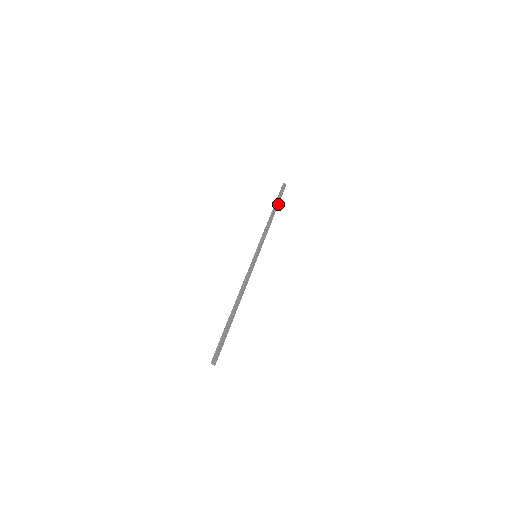
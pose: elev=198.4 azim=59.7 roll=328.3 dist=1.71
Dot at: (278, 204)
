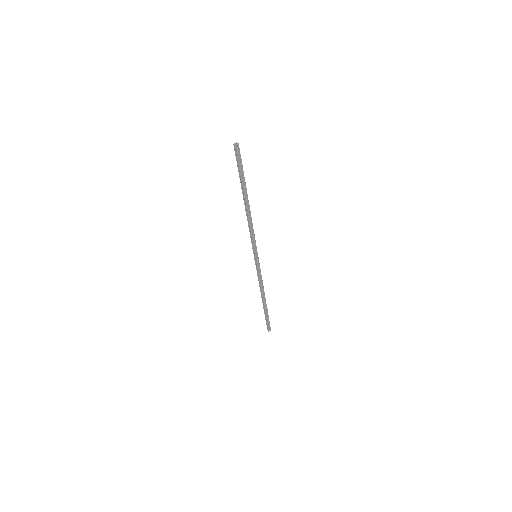
Dot at: (245, 184)
